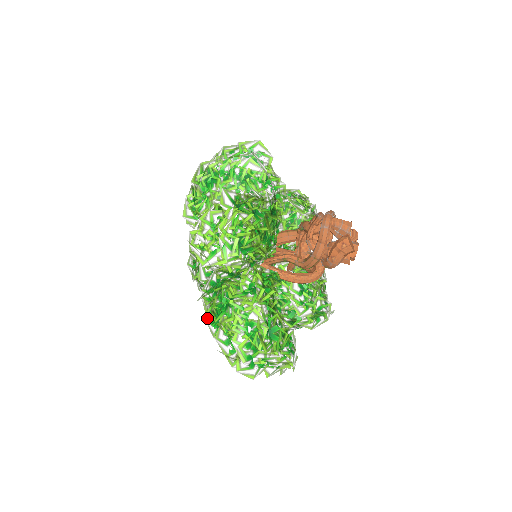
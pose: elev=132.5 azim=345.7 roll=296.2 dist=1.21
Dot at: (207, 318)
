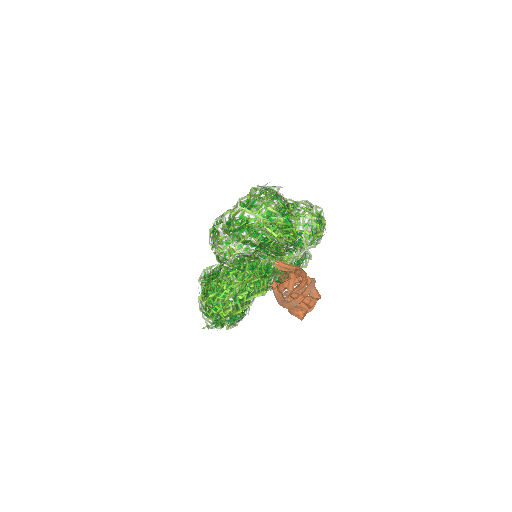
Dot at: occluded
